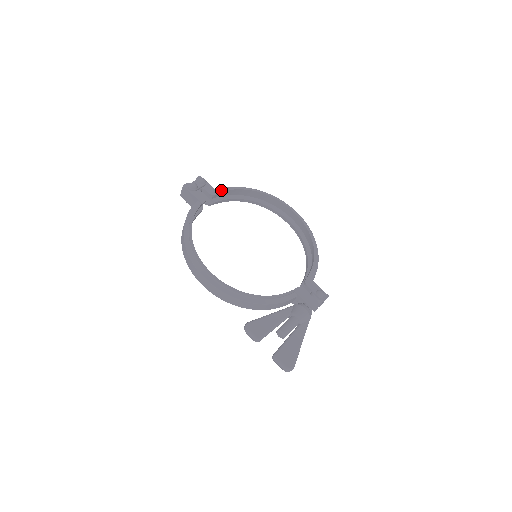
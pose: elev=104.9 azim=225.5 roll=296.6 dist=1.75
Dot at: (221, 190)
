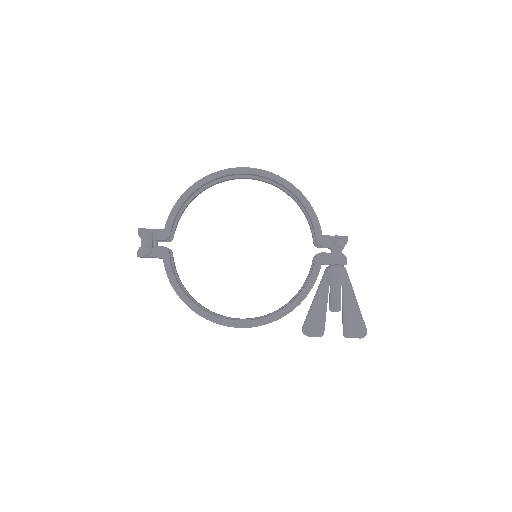
Dot at: (170, 225)
